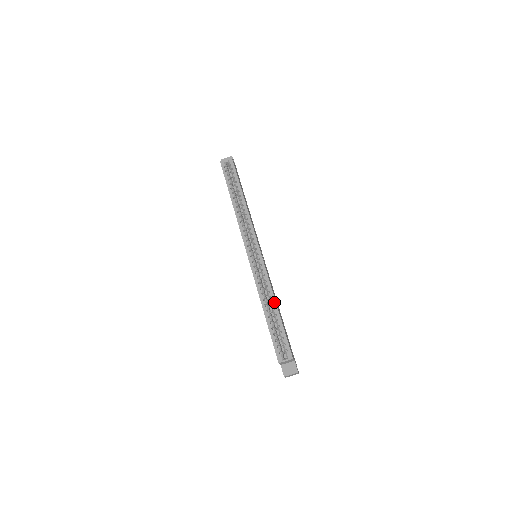
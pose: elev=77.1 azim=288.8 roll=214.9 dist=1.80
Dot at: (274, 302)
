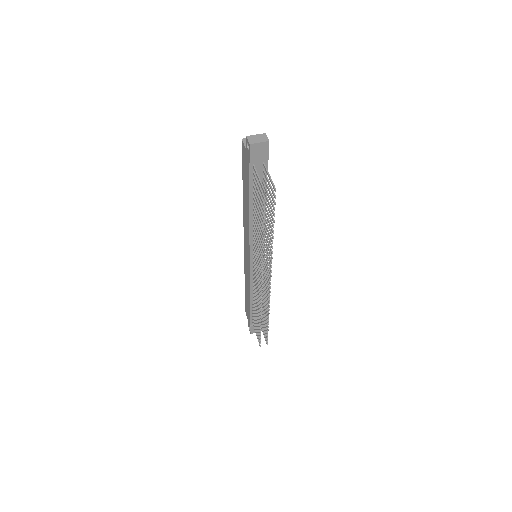
Dot at: occluded
